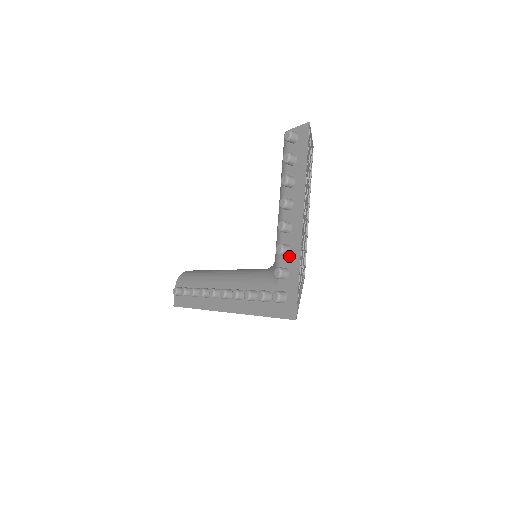
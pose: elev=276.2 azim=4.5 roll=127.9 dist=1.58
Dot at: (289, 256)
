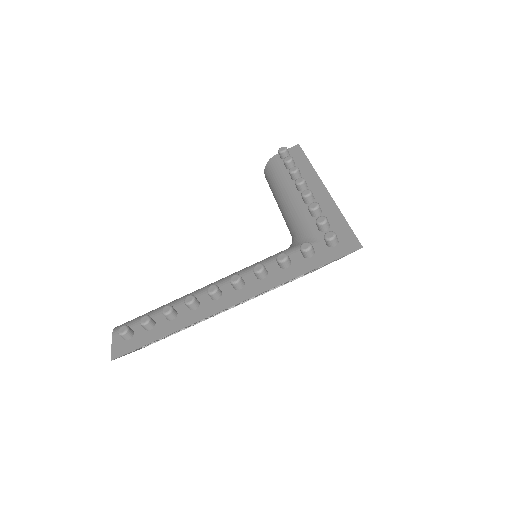
Dot at: (323, 214)
